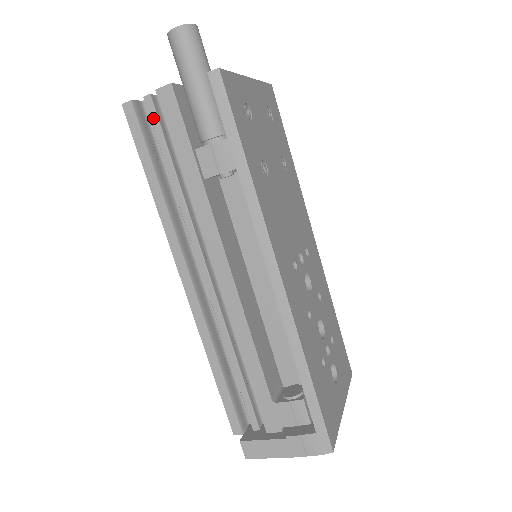
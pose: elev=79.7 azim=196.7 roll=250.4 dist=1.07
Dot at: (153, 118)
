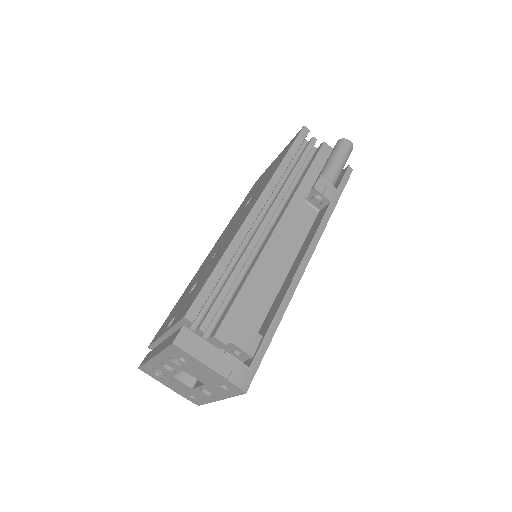
Dot at: (310, 146)
